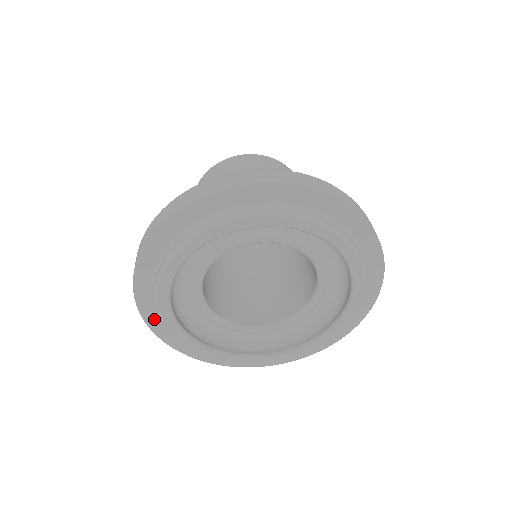
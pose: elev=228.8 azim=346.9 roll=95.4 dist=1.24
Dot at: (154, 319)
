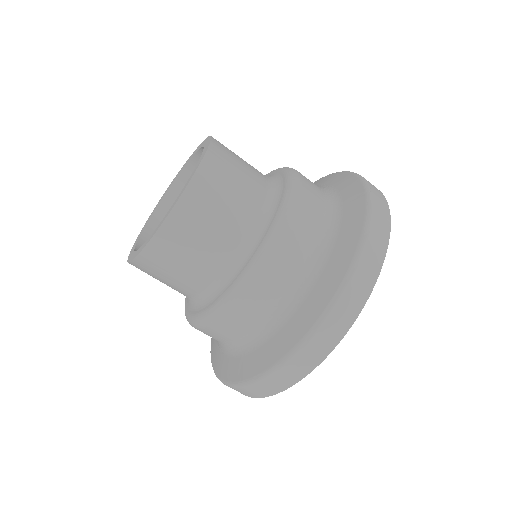
Dot at: occluded
